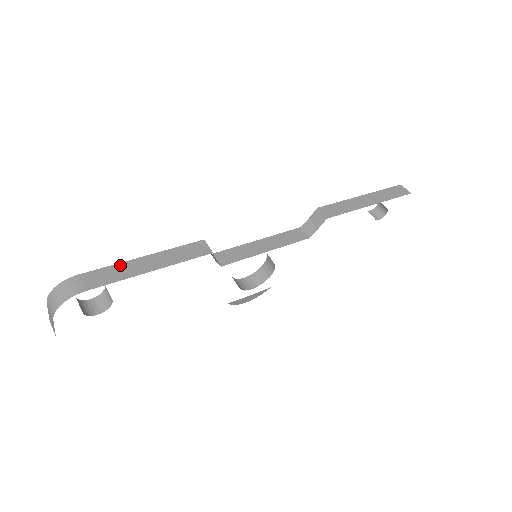
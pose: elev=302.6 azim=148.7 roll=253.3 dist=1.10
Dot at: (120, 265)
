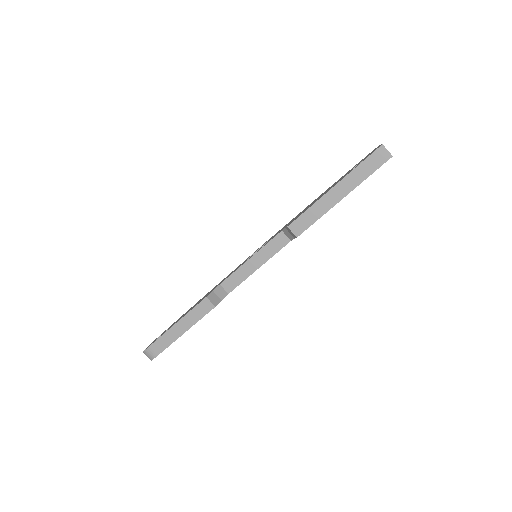
Dot at: (166, 334)
